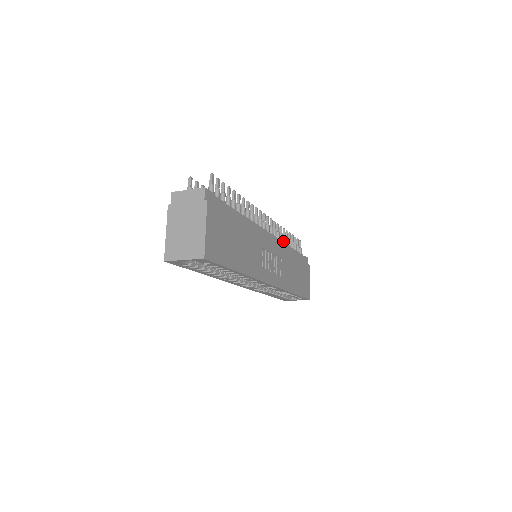
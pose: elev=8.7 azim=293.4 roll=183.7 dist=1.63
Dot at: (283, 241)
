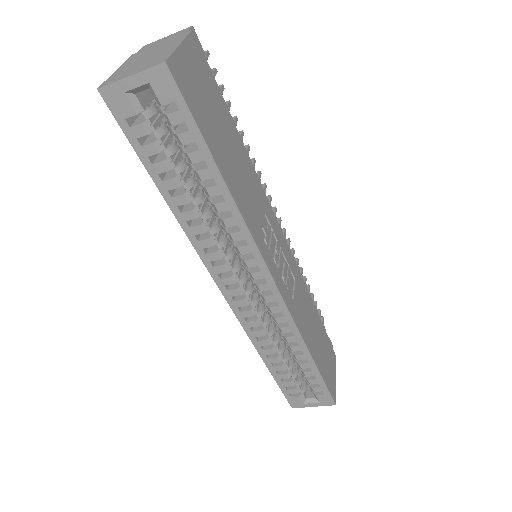
Dot at: (299, 270)
